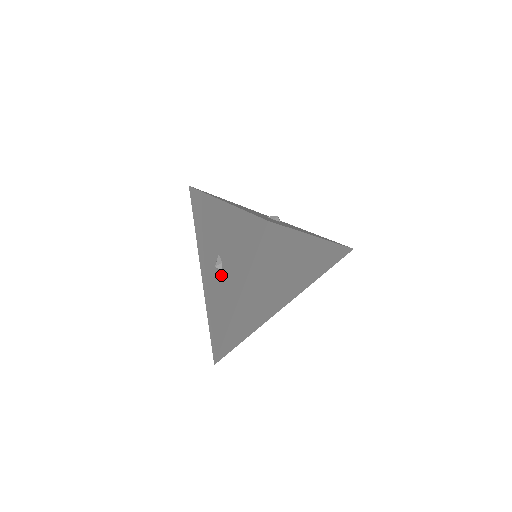
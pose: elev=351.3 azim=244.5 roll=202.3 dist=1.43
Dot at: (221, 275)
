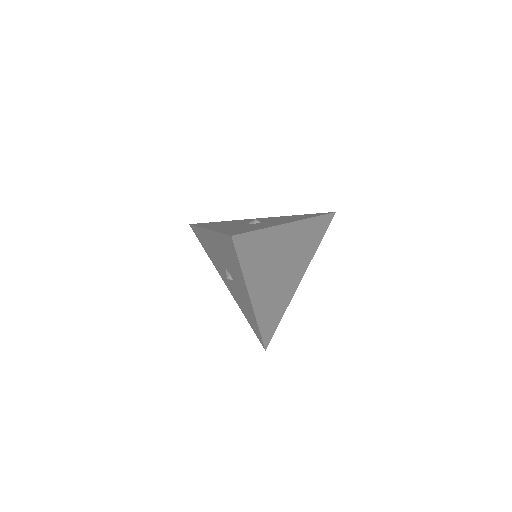
Dot at: (234, 283)
